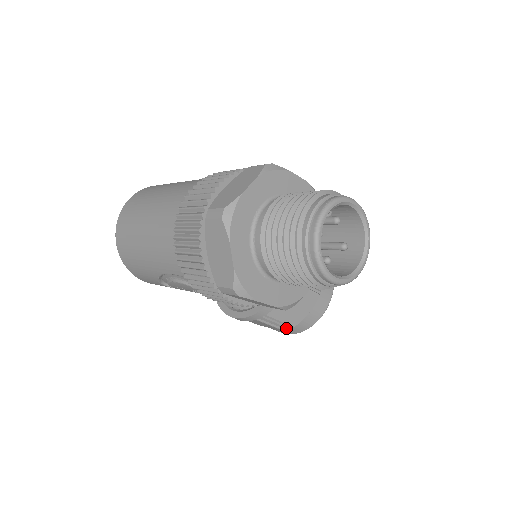
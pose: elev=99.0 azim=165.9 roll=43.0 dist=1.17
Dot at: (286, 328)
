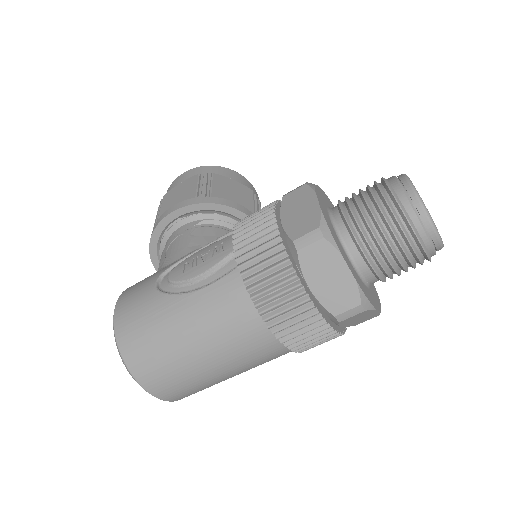
Dot at: occluded
